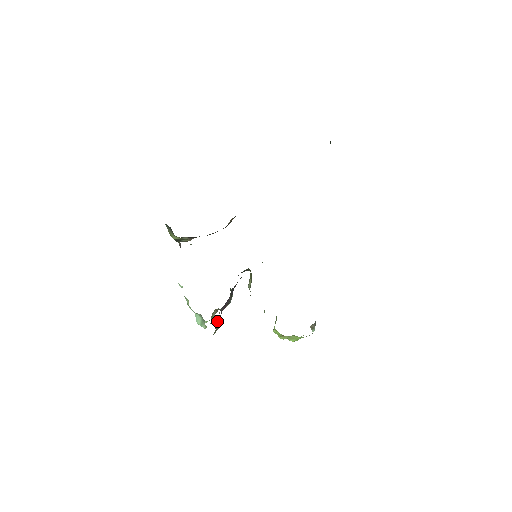
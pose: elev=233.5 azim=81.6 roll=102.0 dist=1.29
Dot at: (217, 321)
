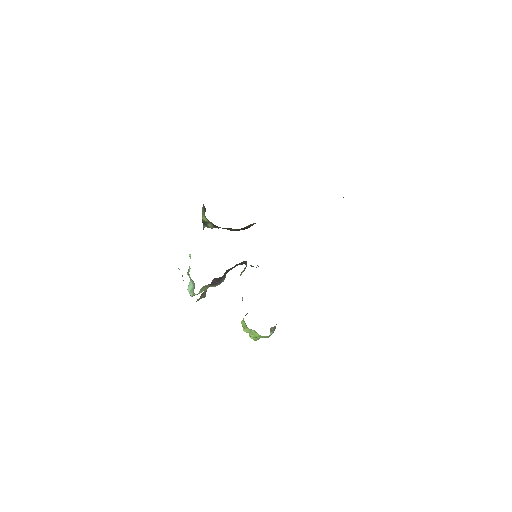
Dot at: (205, 291)
